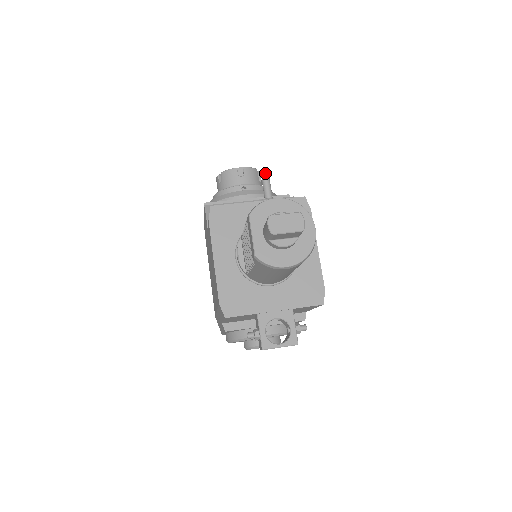
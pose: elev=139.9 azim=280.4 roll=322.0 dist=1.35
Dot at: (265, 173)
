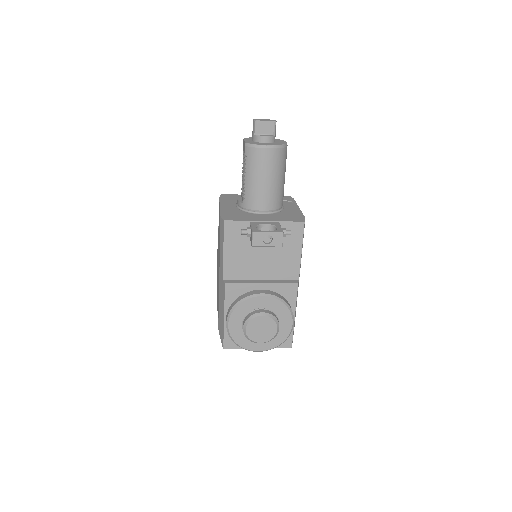
Dot at: occluded
